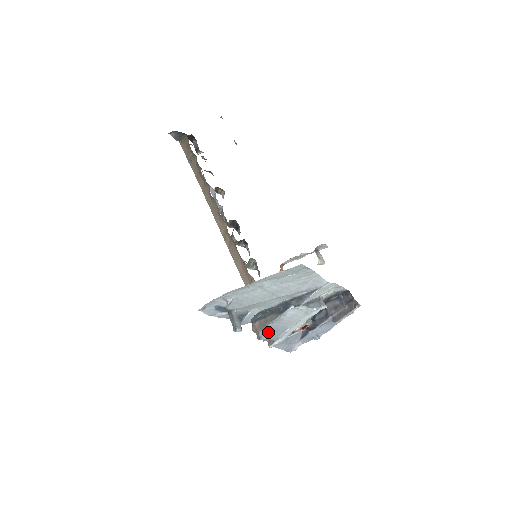
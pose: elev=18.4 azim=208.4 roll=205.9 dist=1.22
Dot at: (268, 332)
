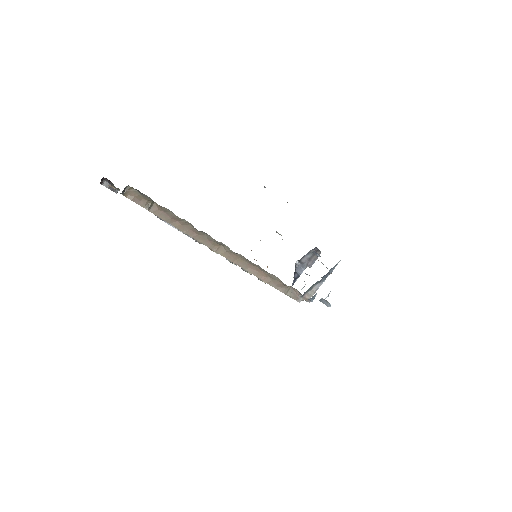
Dot at: occluded
